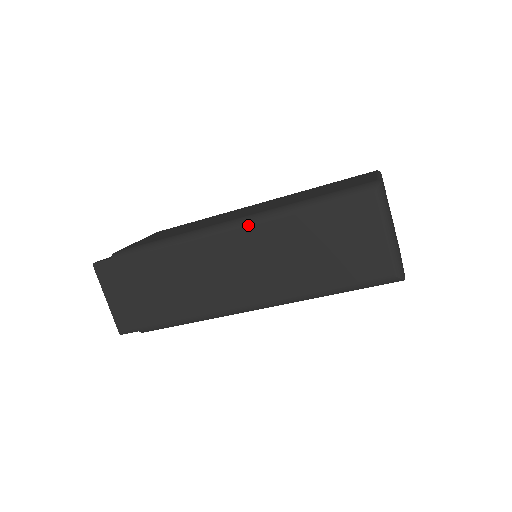
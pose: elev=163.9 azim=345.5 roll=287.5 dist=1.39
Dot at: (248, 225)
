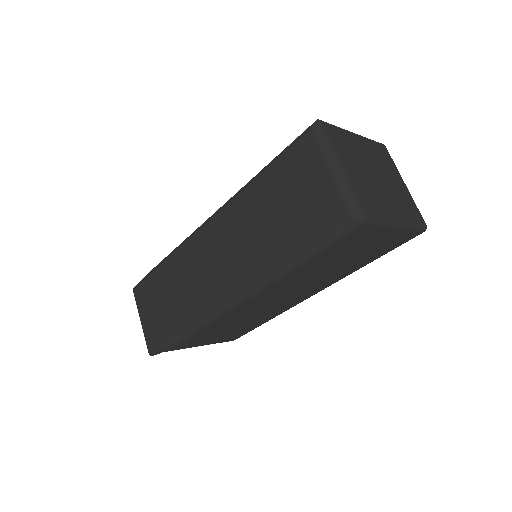
Dot at: (222, 210)
